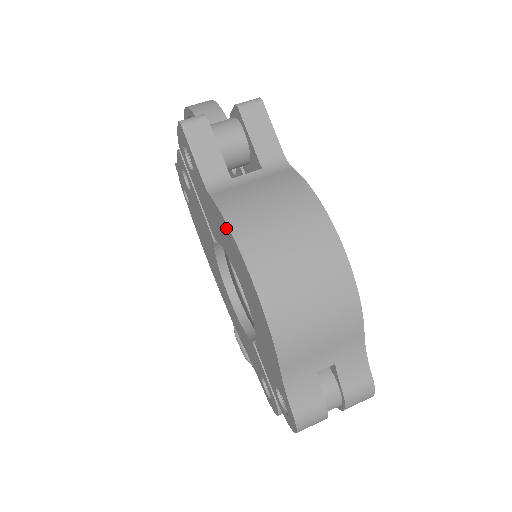
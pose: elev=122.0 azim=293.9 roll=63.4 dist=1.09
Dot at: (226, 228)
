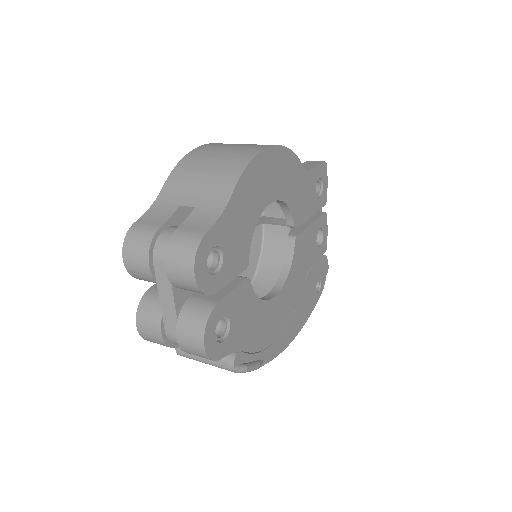
Dot at: occluded
